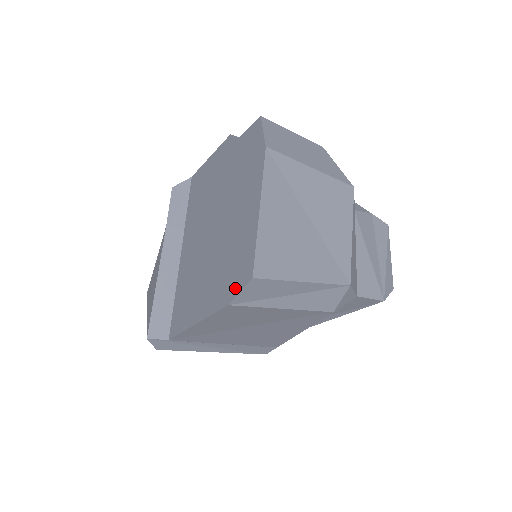
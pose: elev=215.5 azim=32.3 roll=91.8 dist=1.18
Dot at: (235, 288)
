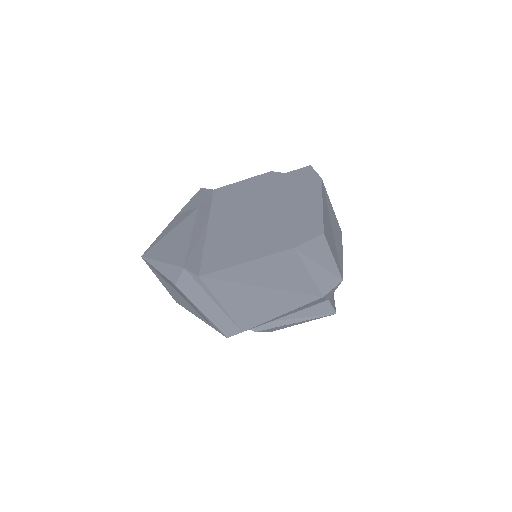
Dot at: (302, 239)
